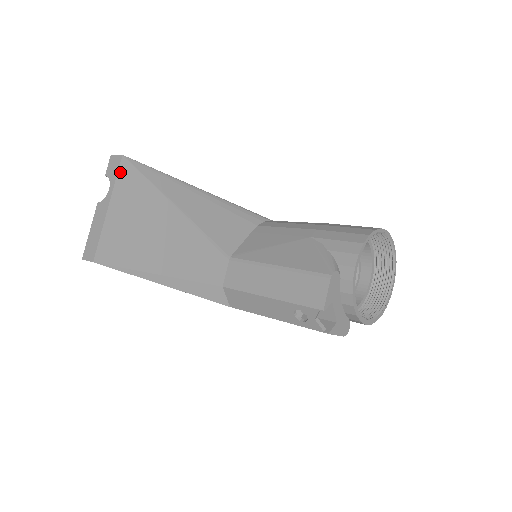
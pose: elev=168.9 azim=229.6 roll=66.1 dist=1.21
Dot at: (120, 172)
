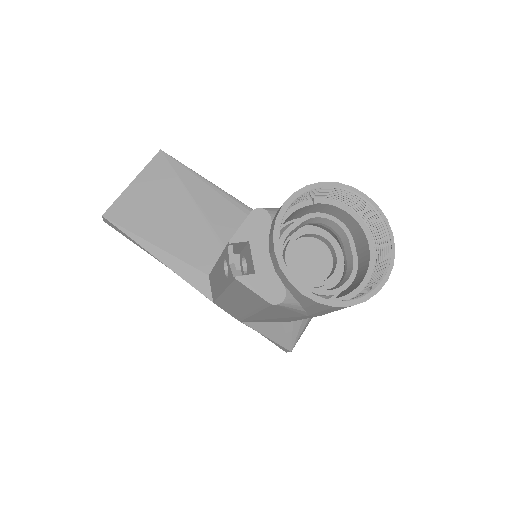
Dot at: (153, 160)
